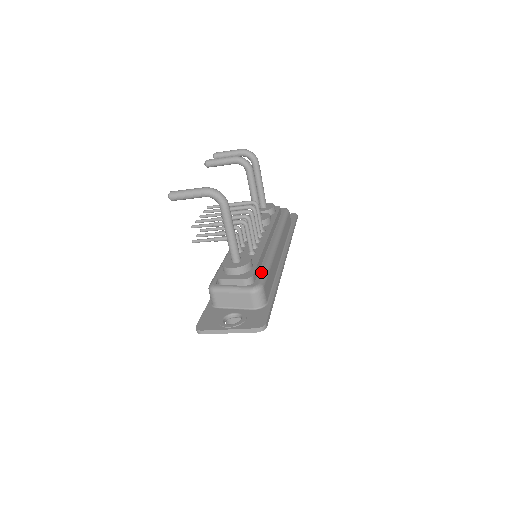
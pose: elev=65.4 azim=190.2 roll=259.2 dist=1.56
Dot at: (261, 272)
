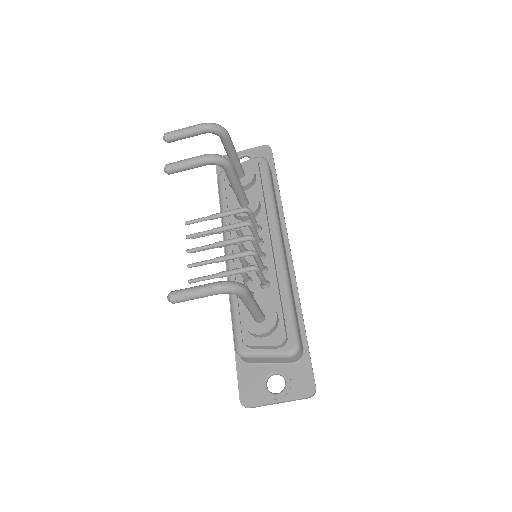
Dot at: (289, 319)
